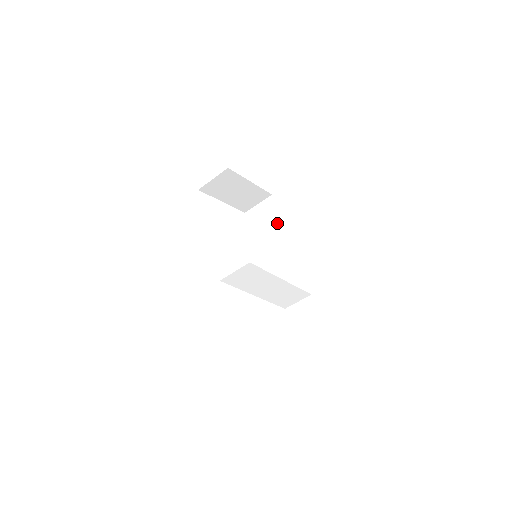
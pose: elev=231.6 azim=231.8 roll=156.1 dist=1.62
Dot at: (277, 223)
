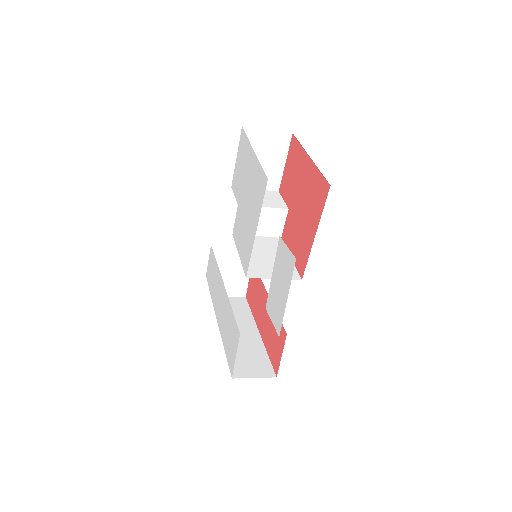
Dot at: (274, 175)
